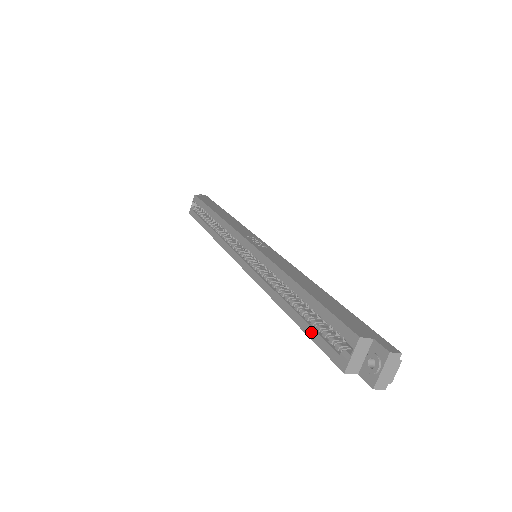
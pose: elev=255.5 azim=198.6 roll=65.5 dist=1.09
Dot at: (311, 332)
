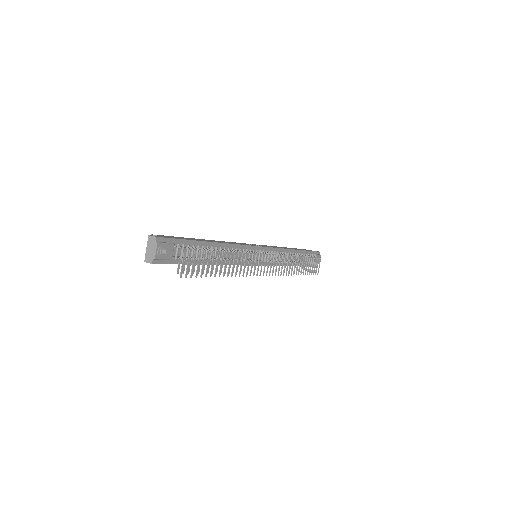
Dot at: occluded
